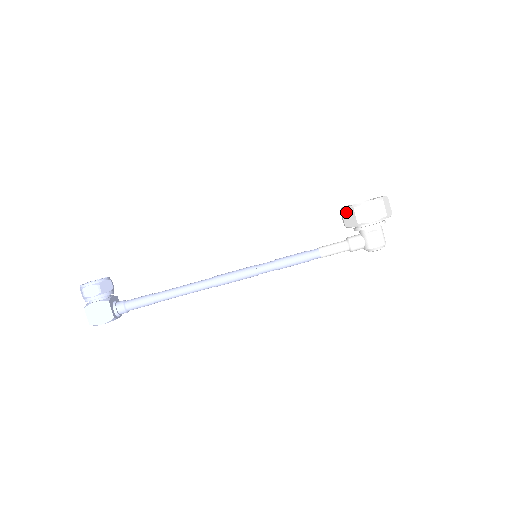
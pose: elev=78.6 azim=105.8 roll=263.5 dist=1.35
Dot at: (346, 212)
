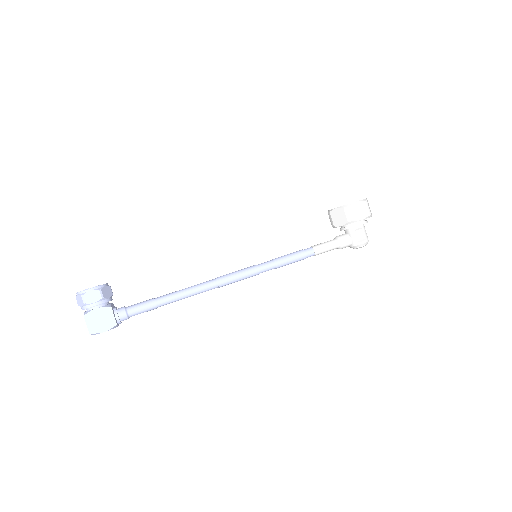
Dot at: (335, 213)
